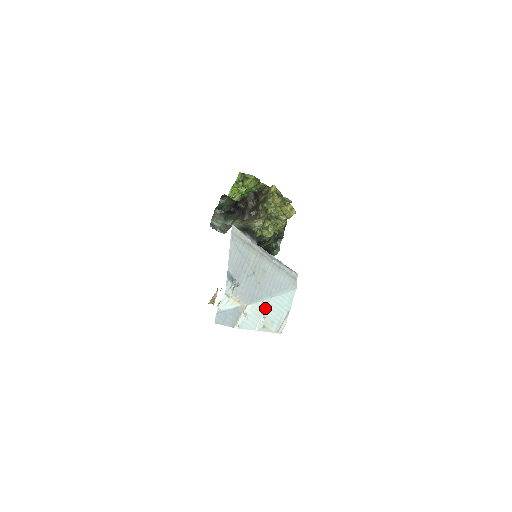
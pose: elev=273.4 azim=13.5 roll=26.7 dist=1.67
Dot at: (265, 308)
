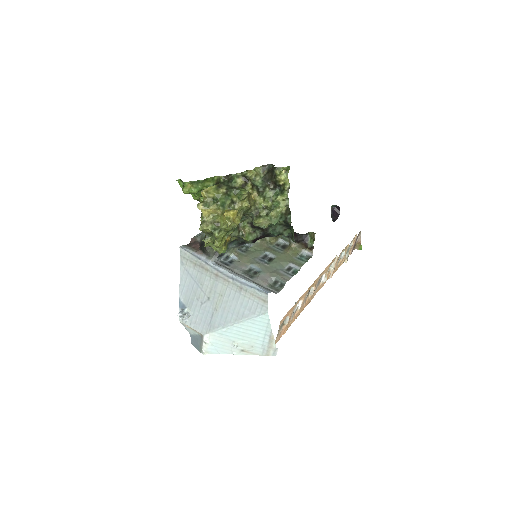
Dot at: (231, 335)
